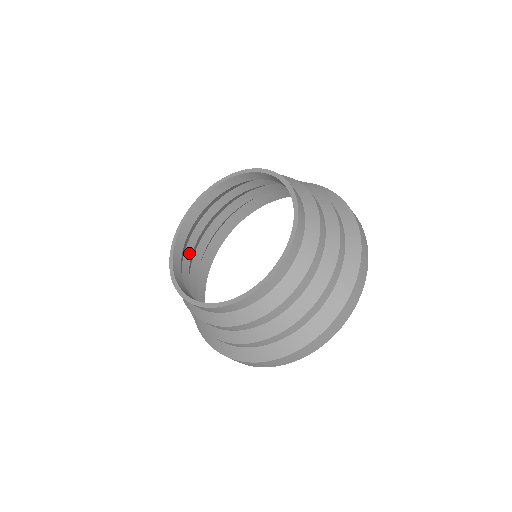
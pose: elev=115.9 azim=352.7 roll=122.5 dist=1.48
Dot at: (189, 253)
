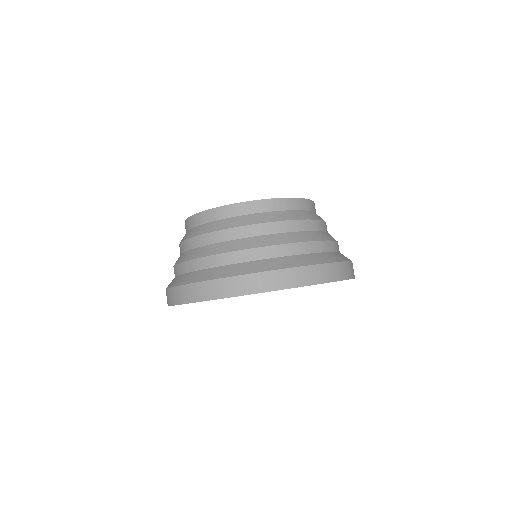
Dot at: occluded
